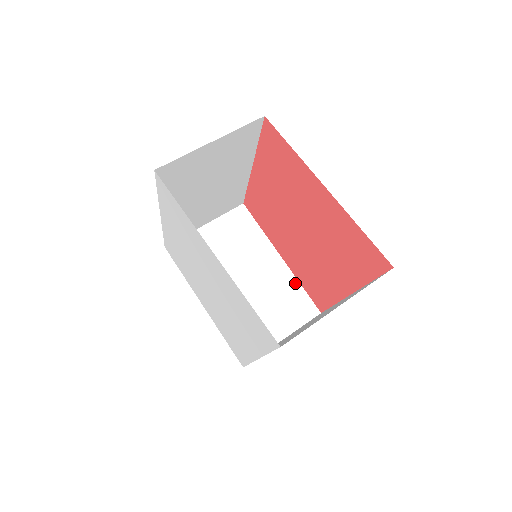
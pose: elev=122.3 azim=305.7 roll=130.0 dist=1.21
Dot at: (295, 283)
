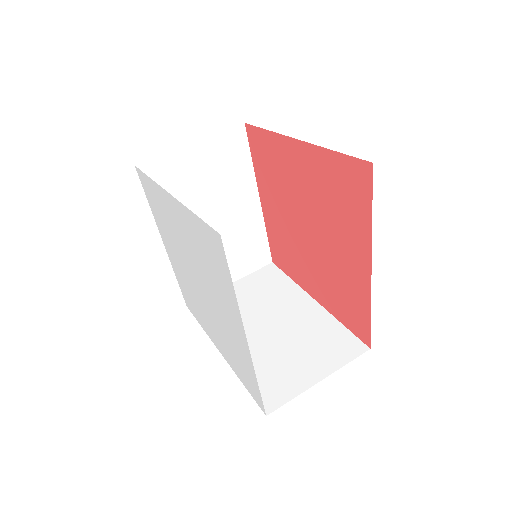
Dot at: (333, 322)
